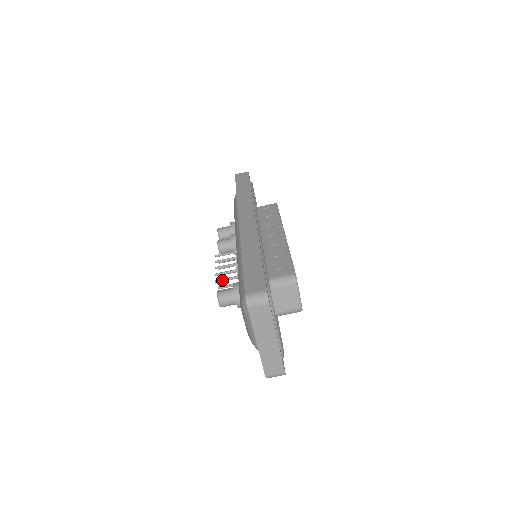
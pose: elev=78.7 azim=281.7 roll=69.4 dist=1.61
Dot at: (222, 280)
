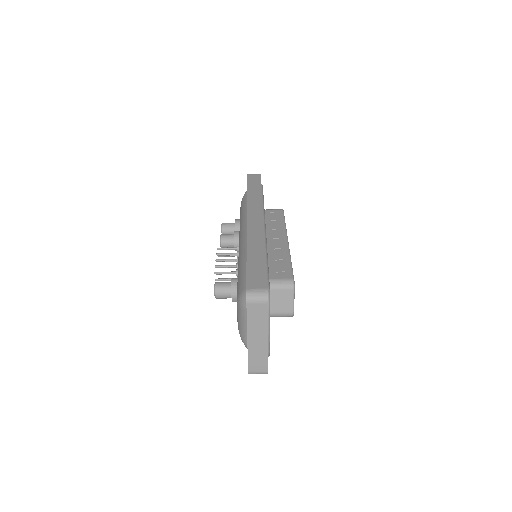
Dot at: (221, 273)
